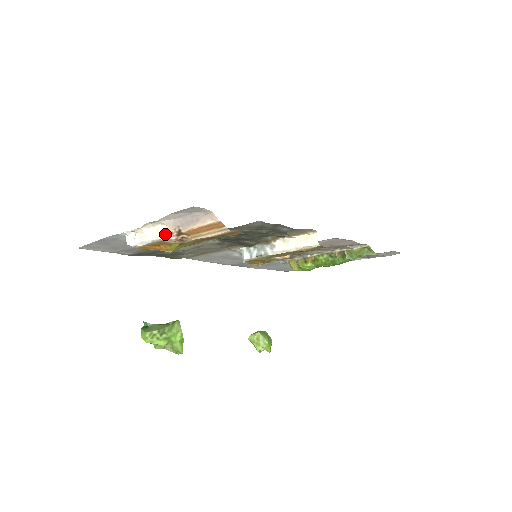
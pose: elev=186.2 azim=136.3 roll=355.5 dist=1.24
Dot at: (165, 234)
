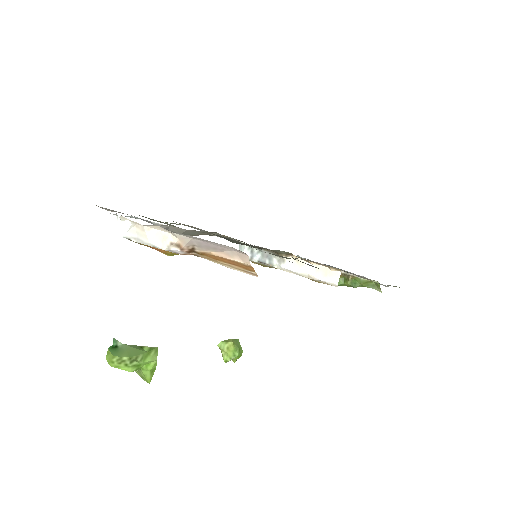
Dot at: (173, 247)
